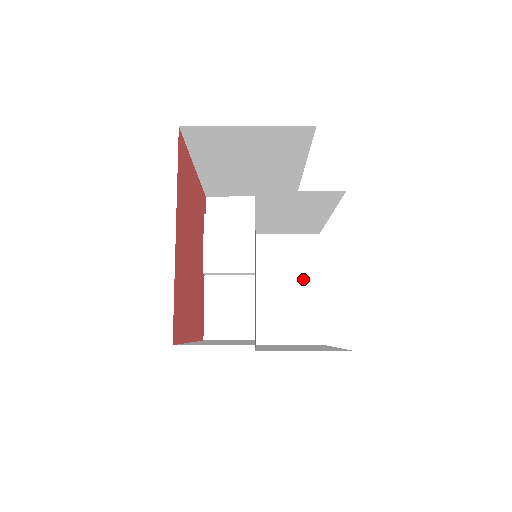
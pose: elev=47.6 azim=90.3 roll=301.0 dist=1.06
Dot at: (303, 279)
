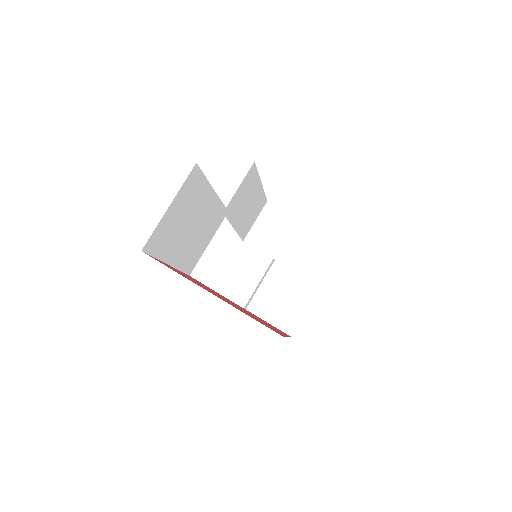
Dot at: (290, 228)
